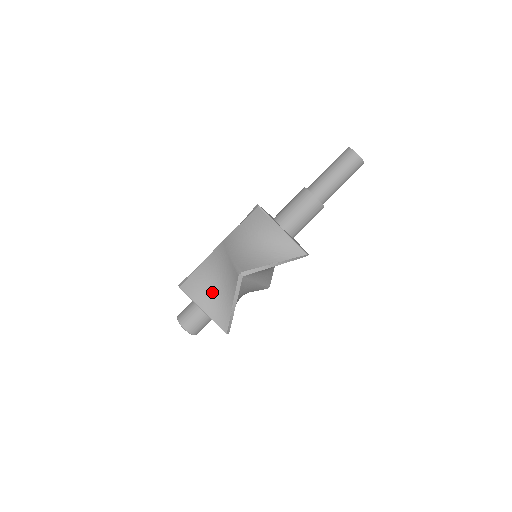
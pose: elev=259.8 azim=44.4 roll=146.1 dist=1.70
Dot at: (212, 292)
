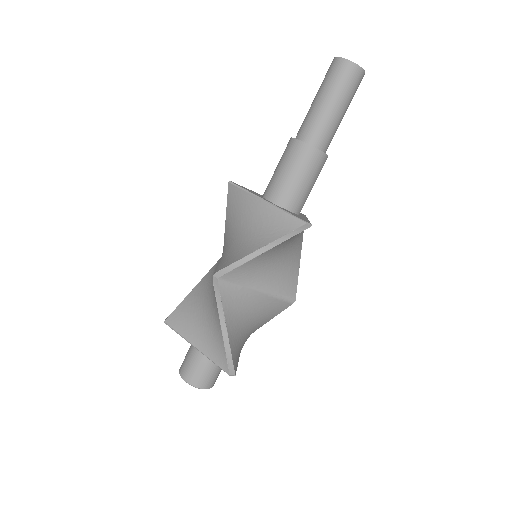
Dot at: (203, 318)
